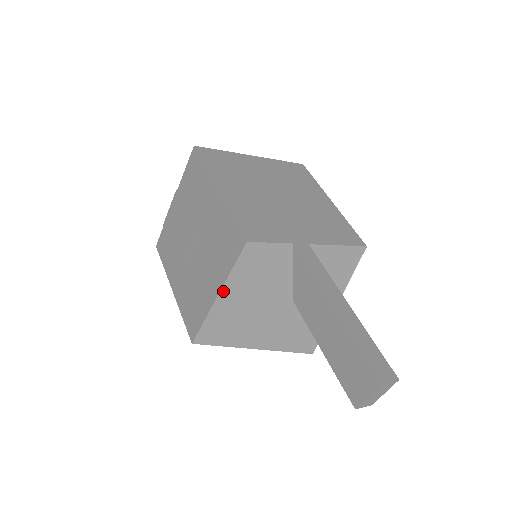
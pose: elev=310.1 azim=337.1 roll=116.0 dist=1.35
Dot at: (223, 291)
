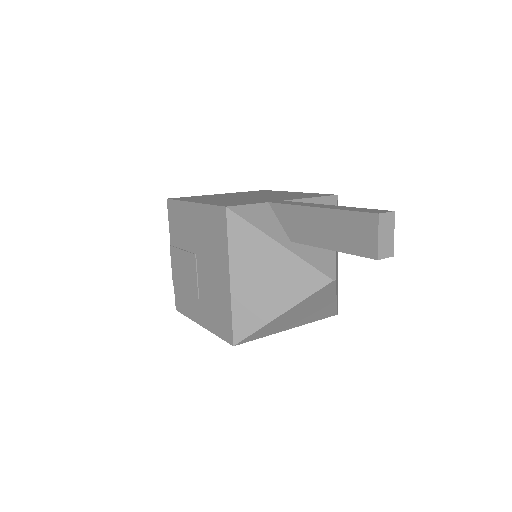
Dot at: (231, 268)
